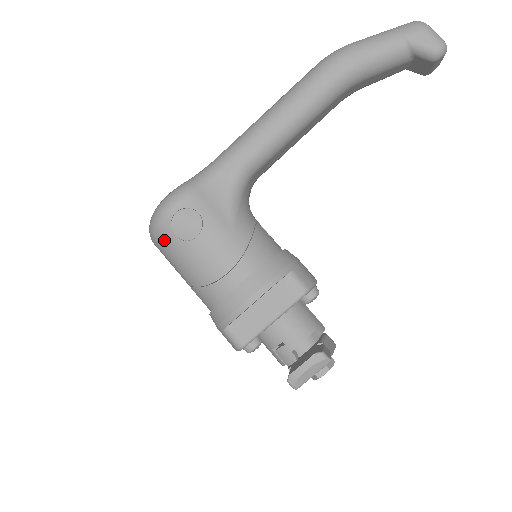
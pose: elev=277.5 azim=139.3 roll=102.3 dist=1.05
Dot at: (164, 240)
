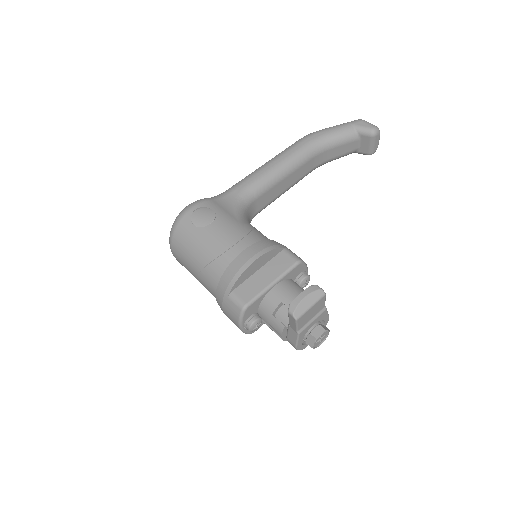
Dot at: (183, 232)
